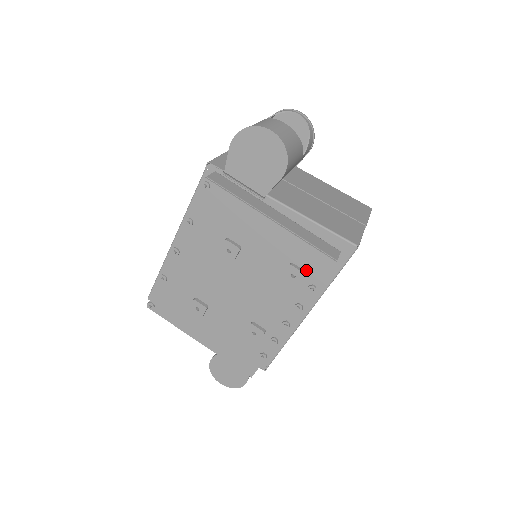
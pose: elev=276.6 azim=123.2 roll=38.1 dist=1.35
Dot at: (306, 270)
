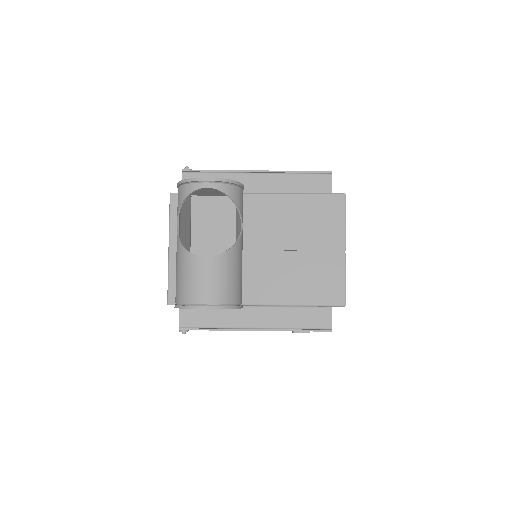
Dot at: occluded
